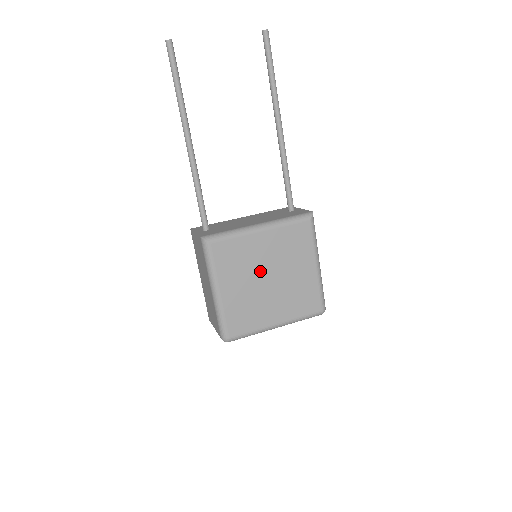
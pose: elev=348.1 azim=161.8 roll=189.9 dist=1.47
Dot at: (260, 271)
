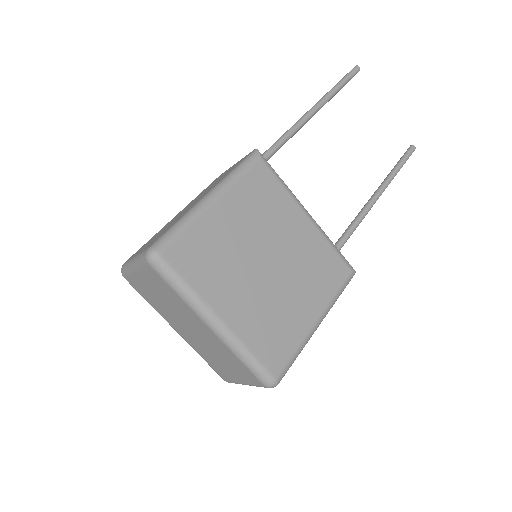
Dot at: (269, 244)
